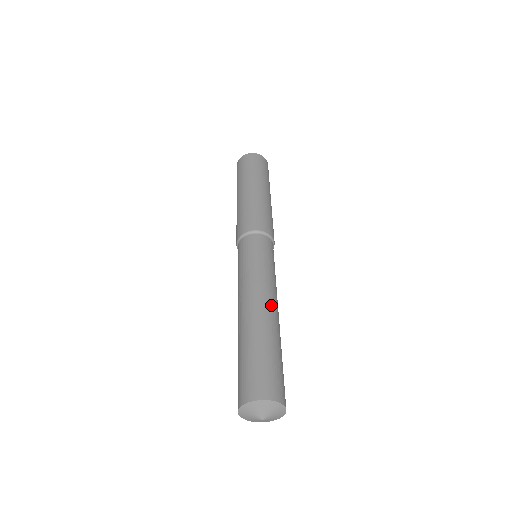
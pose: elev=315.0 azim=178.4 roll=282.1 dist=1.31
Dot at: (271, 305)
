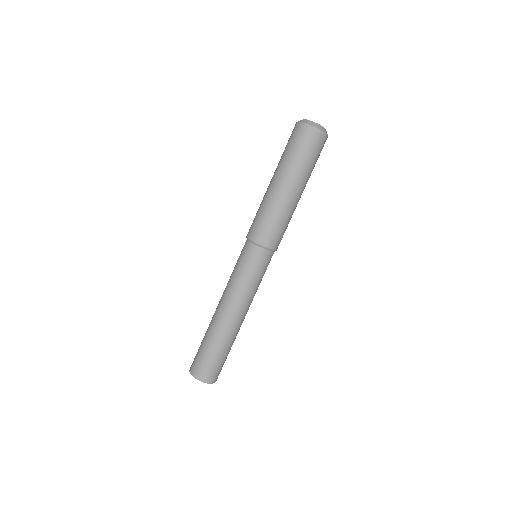
Dot at: (232, 316)
